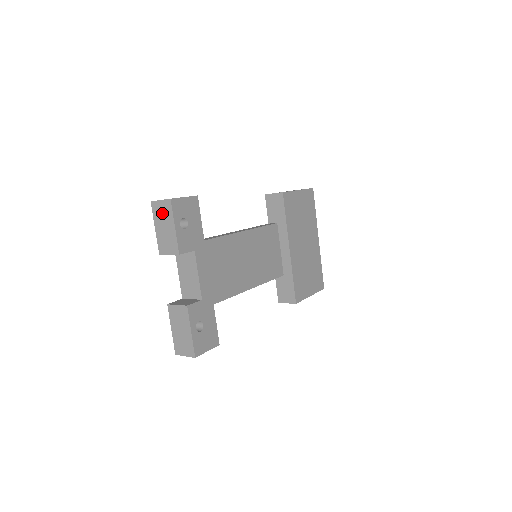
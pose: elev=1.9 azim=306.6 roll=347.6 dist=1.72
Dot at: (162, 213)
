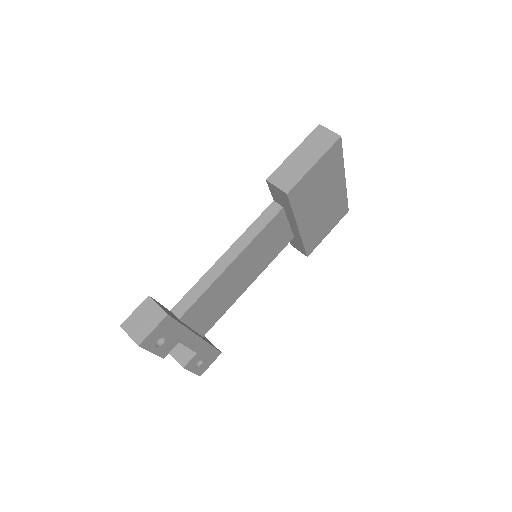
Dot at: occluded
